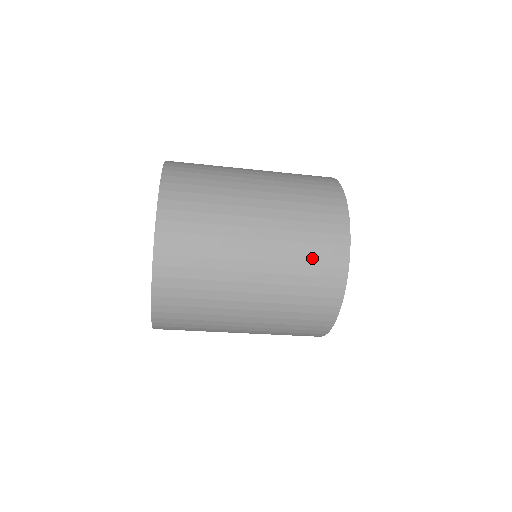
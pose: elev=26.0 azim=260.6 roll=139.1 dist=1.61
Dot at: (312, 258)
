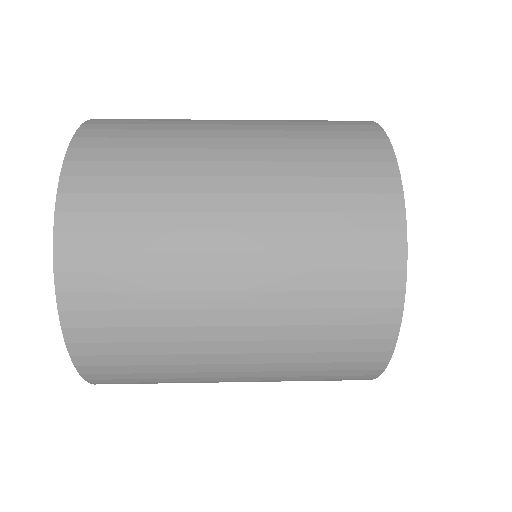
Dot at: (337, 277)
